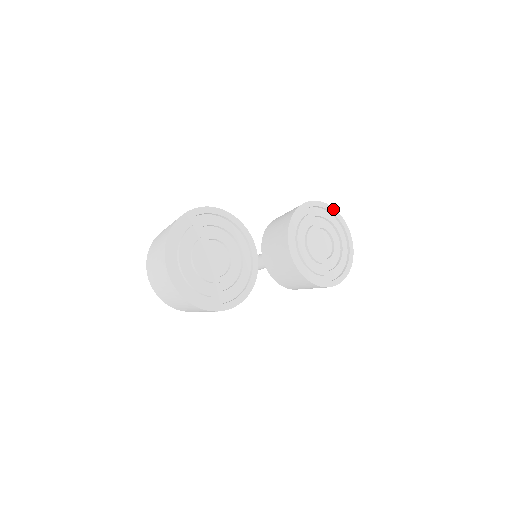
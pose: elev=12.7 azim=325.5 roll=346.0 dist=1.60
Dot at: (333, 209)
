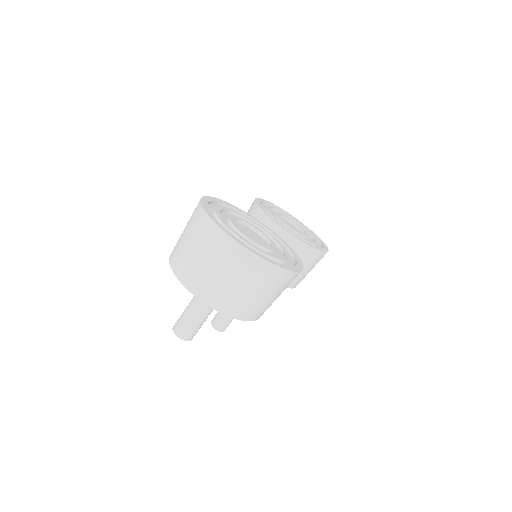
Dot at: (272, 204)
